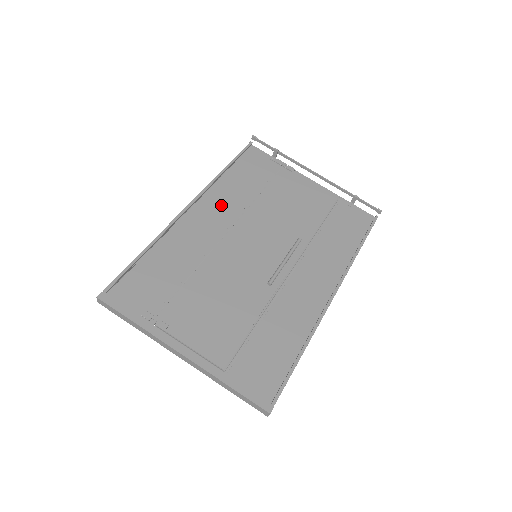
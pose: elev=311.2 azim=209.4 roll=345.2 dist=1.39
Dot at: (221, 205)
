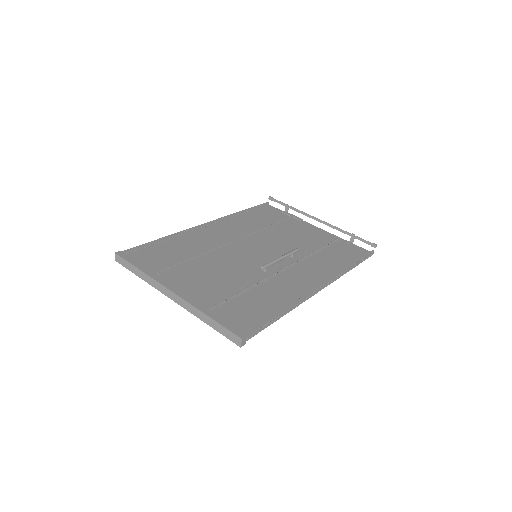
Dot at: (234, 228)
